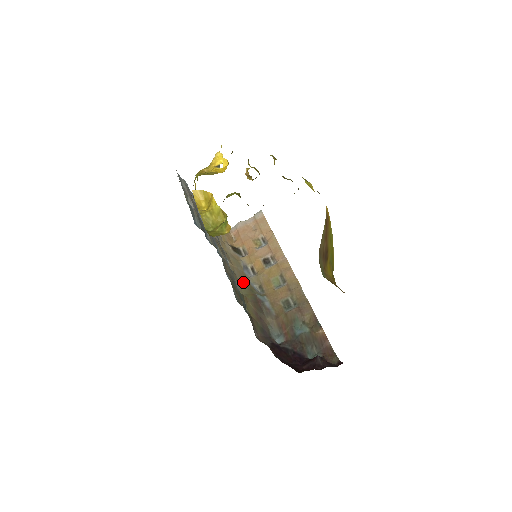
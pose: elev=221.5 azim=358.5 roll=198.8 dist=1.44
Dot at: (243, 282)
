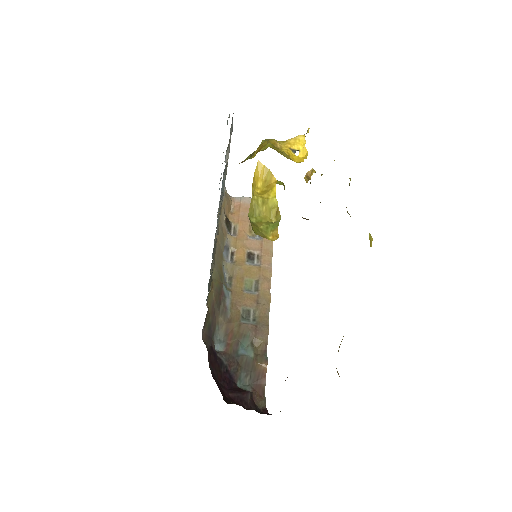
Dot at: (218, 263)
